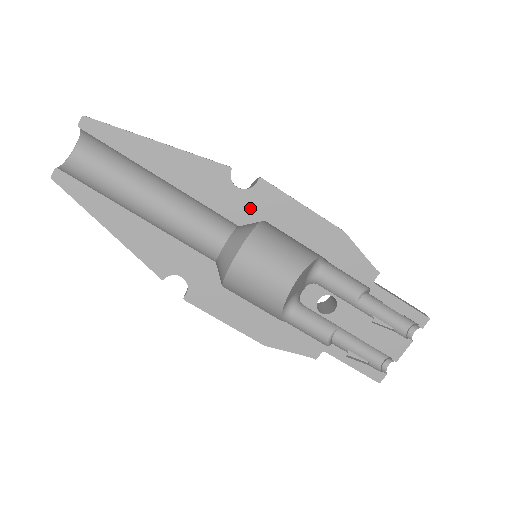
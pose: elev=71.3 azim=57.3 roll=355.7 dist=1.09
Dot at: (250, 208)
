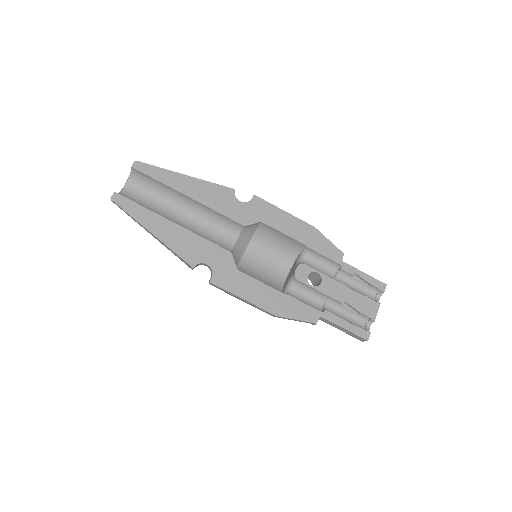
Dot at: (250, 214)
